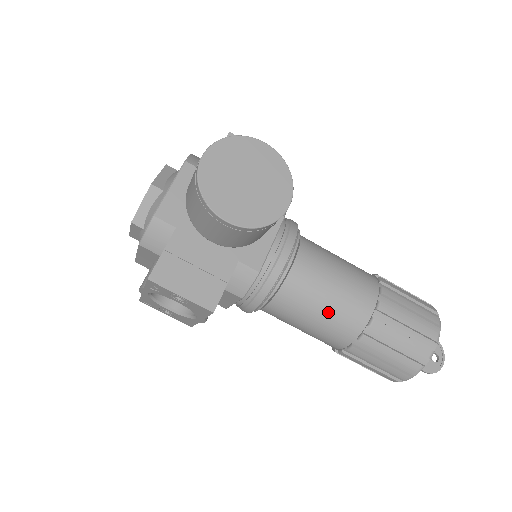
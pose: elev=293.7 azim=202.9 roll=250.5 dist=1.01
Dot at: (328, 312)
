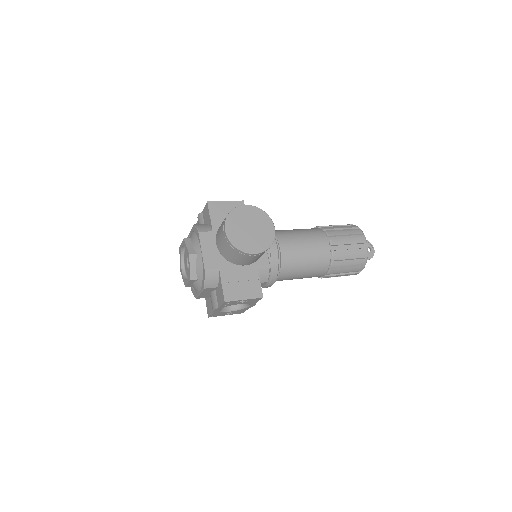
Dot at: (309, 262)
